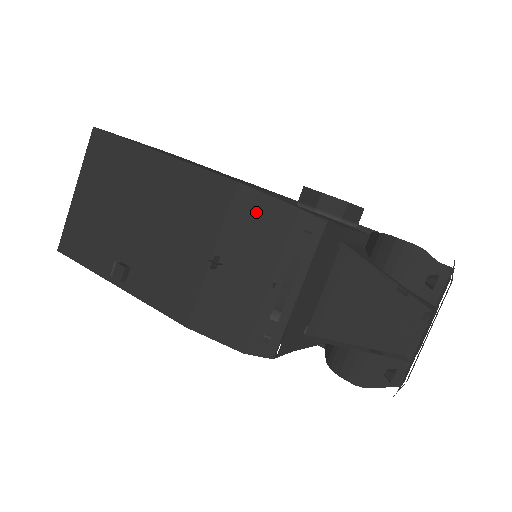
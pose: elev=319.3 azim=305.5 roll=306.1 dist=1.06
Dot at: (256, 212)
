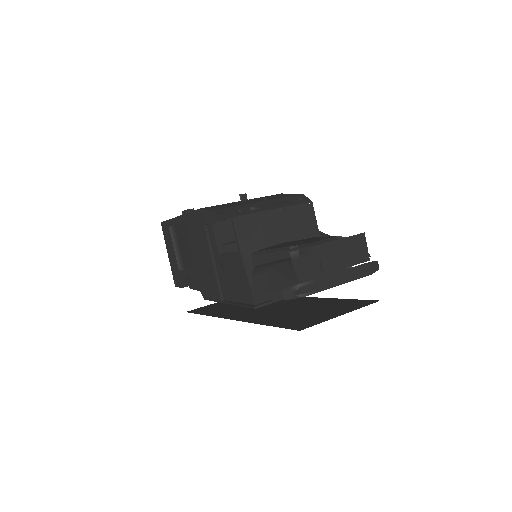
Dot at: (281, 195)
